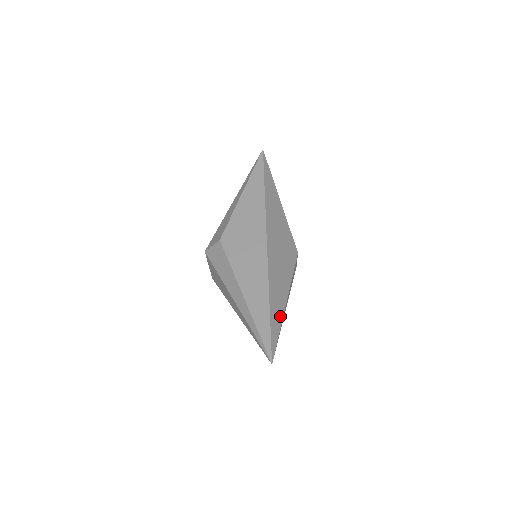
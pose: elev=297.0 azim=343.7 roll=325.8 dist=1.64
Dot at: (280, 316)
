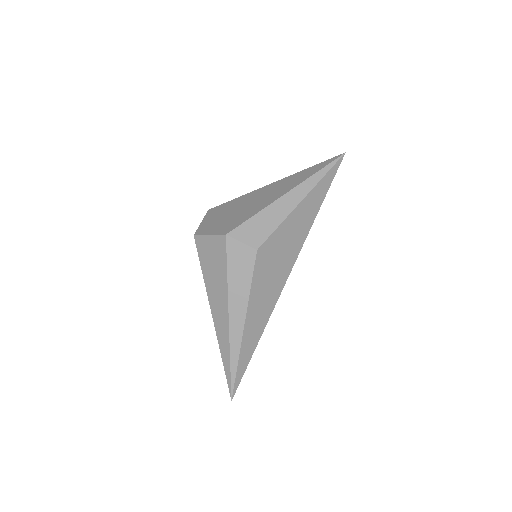
Dot at: occluded
